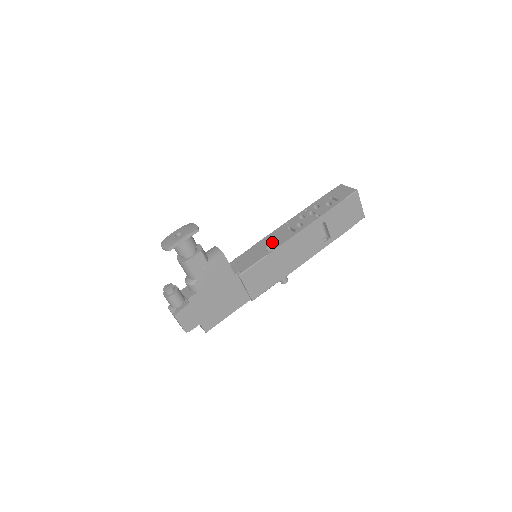
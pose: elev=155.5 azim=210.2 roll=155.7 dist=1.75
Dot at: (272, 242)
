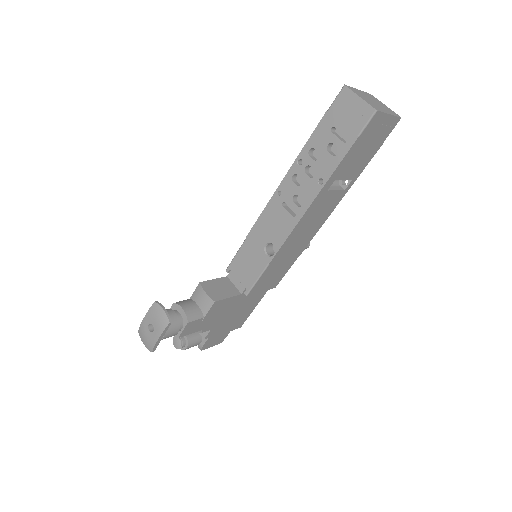
Dot at: (269, 236)
